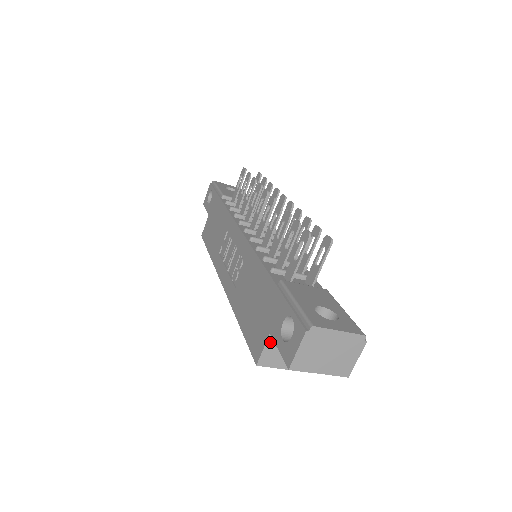
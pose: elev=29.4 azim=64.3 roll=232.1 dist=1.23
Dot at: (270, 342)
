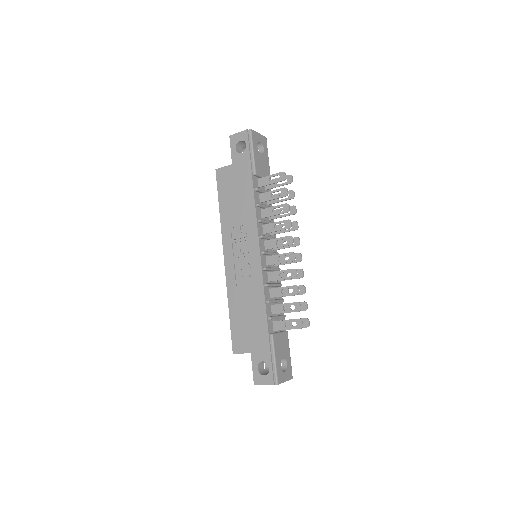
Dot at: occluded
